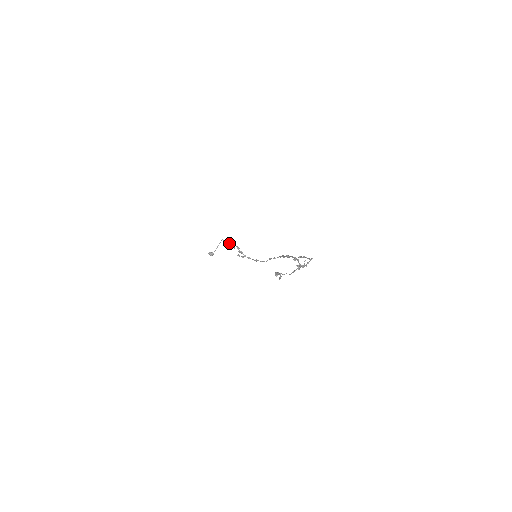
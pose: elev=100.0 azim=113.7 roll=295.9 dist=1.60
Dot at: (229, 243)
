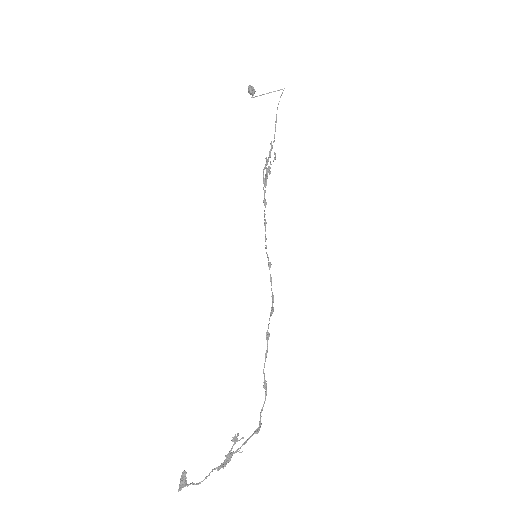
Dot at: occluded
